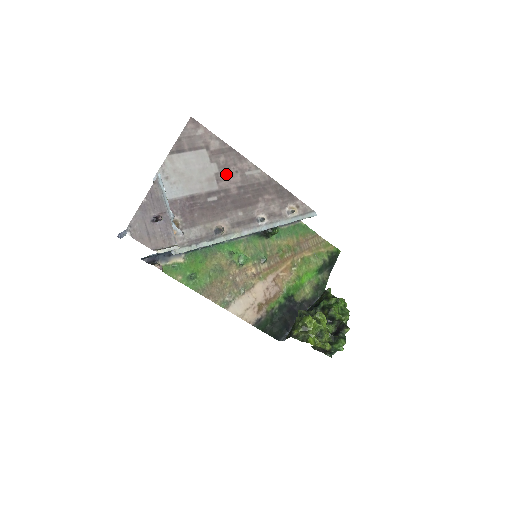
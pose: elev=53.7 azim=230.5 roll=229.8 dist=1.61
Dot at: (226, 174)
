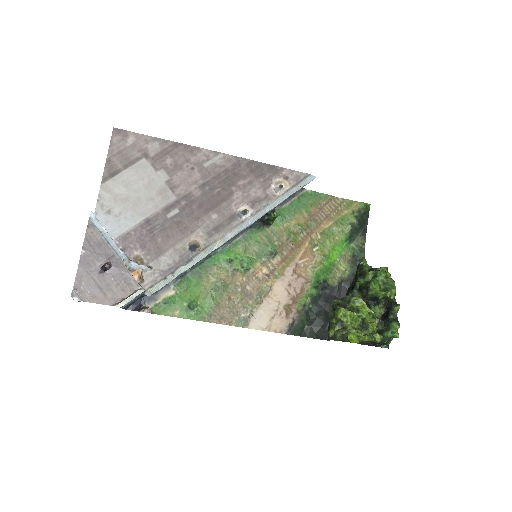
Dot at: (180, 177)
